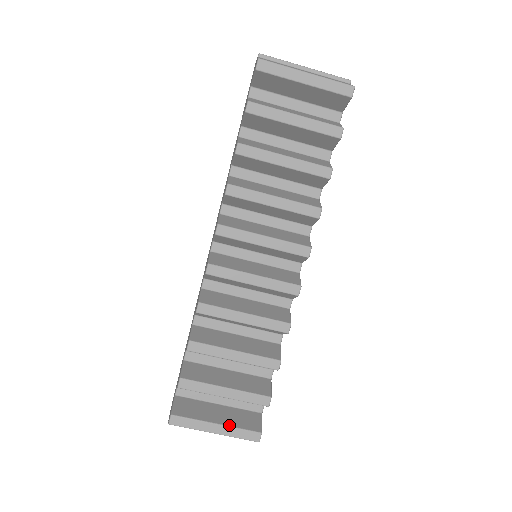
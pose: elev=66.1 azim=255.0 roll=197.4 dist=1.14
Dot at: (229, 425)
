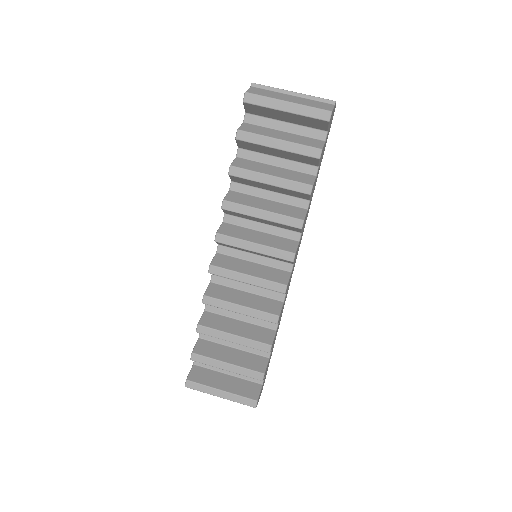
Dot at: (231, 392)
